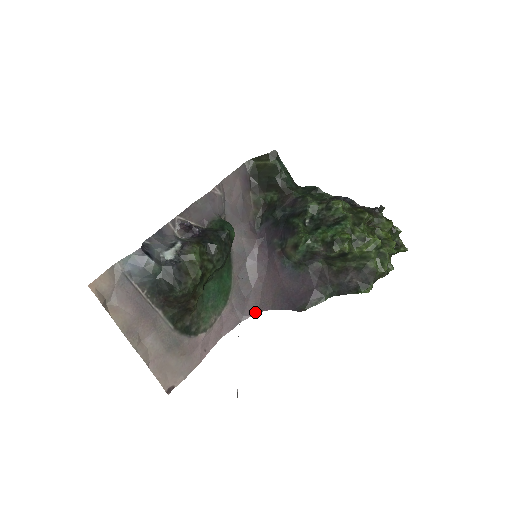
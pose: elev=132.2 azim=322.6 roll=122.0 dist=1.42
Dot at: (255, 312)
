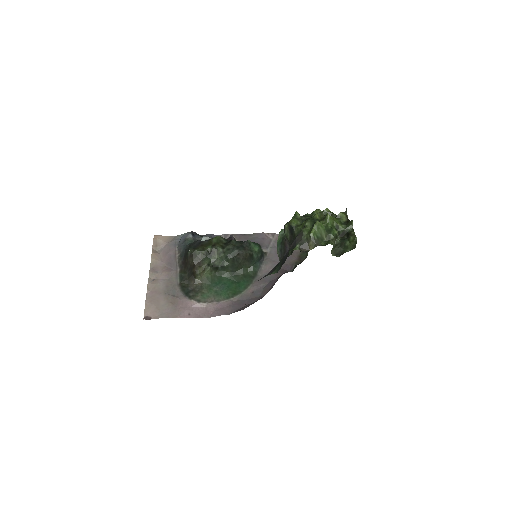
Dot at: (243, 309)
